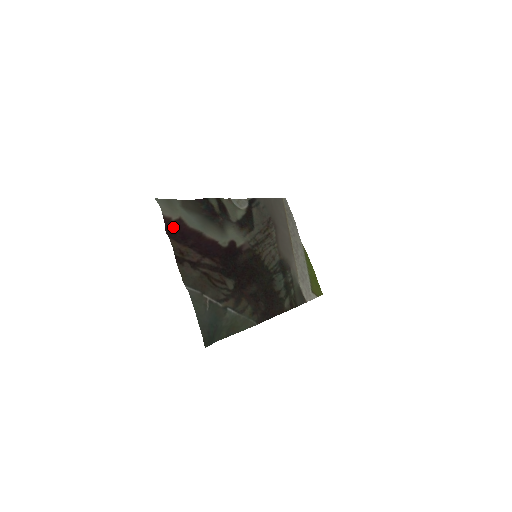
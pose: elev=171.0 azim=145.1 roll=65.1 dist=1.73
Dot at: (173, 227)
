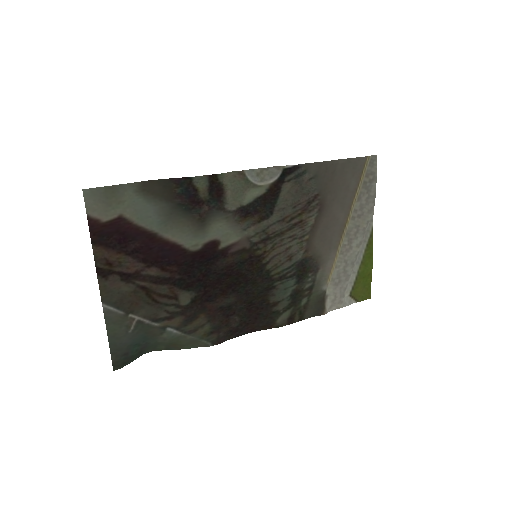
Dot at: (107, 227)
